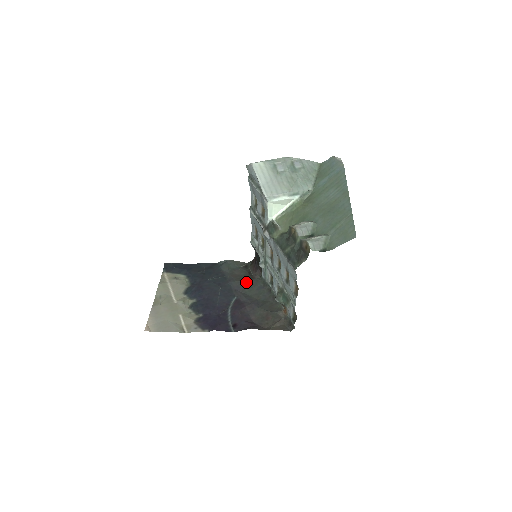
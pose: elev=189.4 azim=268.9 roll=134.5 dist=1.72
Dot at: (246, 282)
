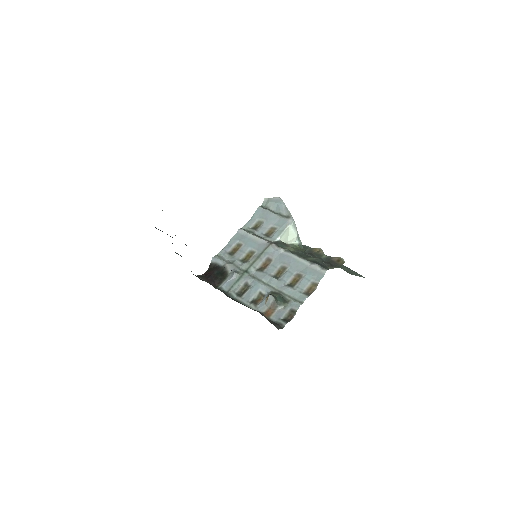
Dot at: occluded
